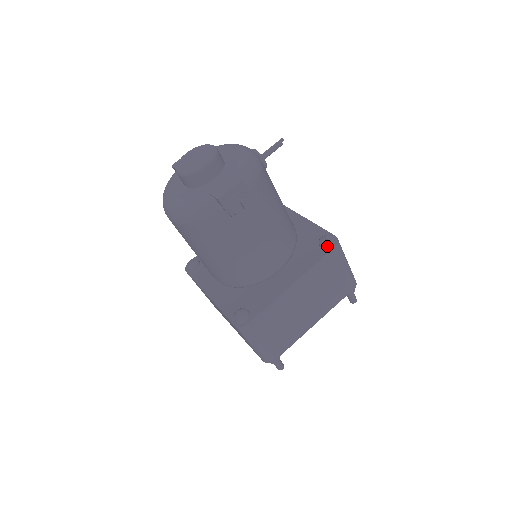
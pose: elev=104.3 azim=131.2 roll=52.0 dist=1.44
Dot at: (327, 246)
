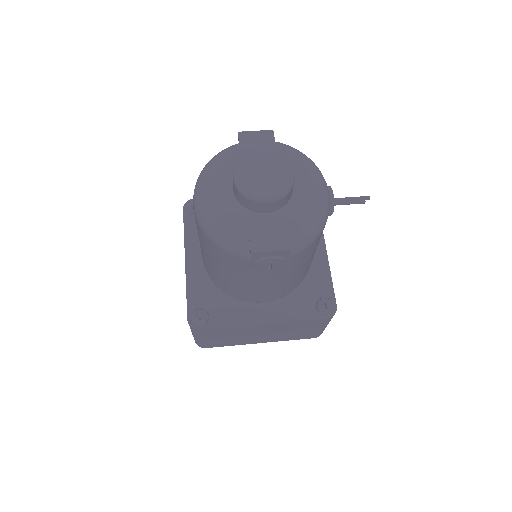
Dot at: (322, 313)
